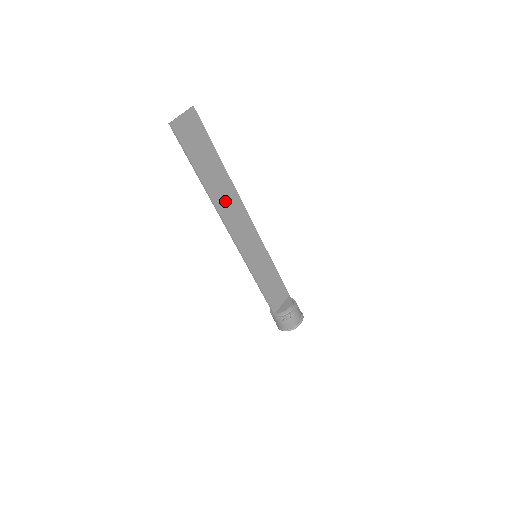
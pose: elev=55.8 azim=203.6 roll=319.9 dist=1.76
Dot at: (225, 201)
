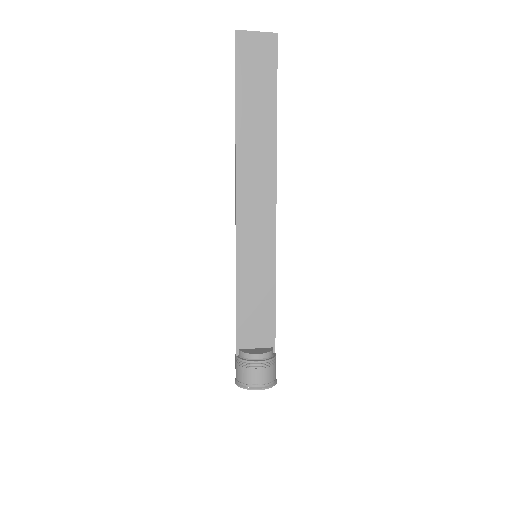
Dot at: (253, 159)
